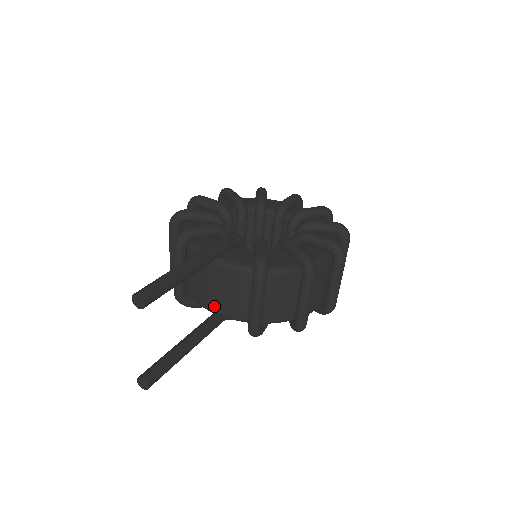
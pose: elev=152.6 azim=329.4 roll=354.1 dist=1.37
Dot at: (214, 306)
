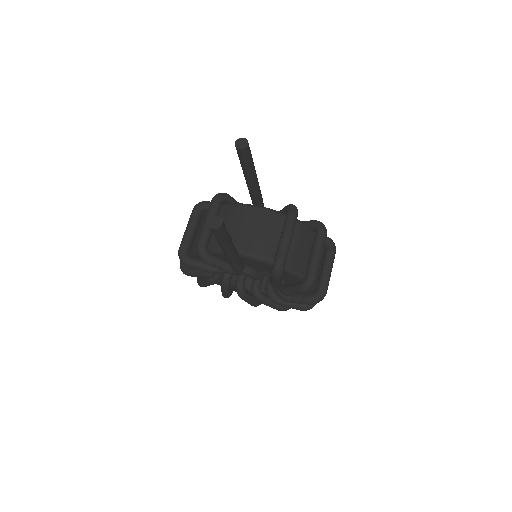
Dot at: (243, 245)
